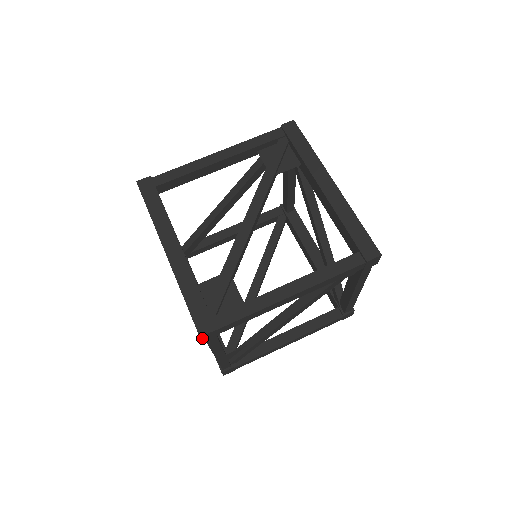
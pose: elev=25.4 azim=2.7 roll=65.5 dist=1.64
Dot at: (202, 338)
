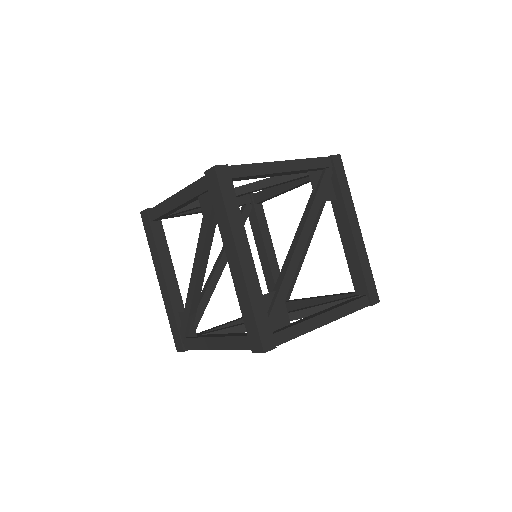
Dot at: (261, 352)
